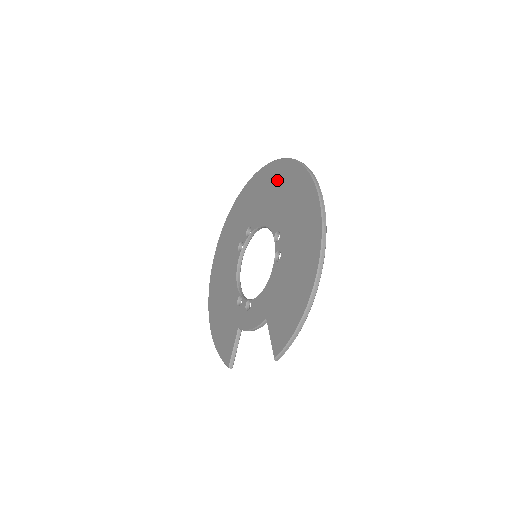
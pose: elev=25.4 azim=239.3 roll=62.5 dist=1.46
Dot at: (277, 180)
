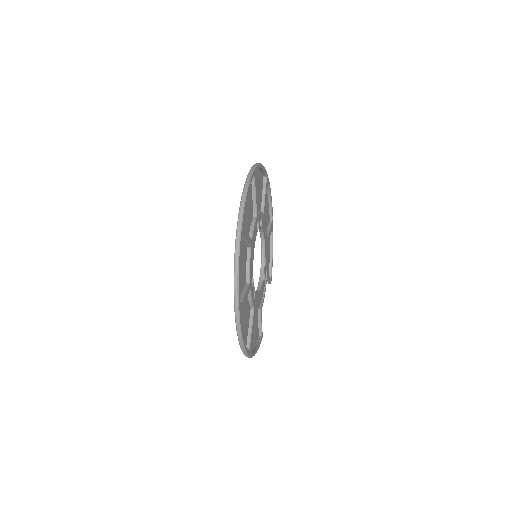
Dot at: occluded
